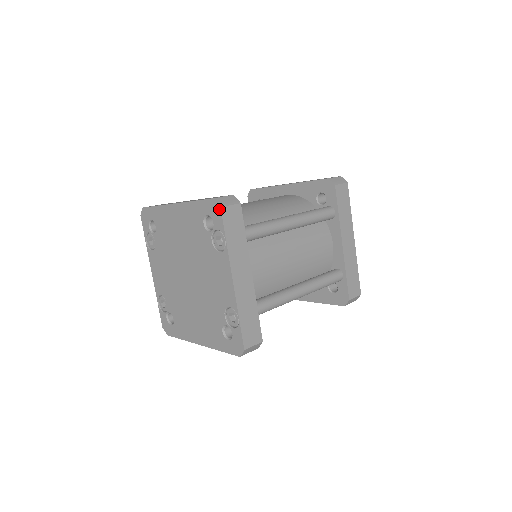
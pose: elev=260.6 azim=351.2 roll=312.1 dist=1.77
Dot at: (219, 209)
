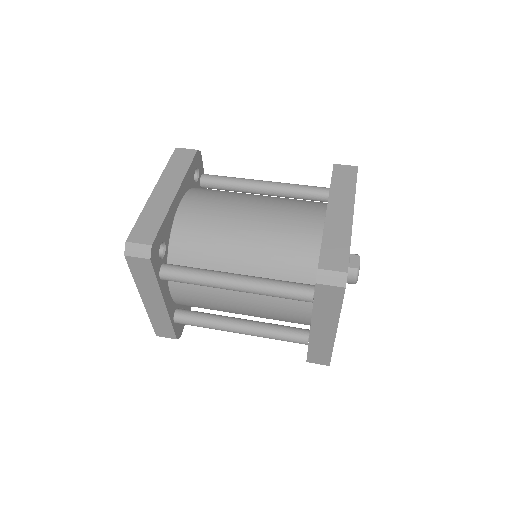
Dot at: (125, 255)
